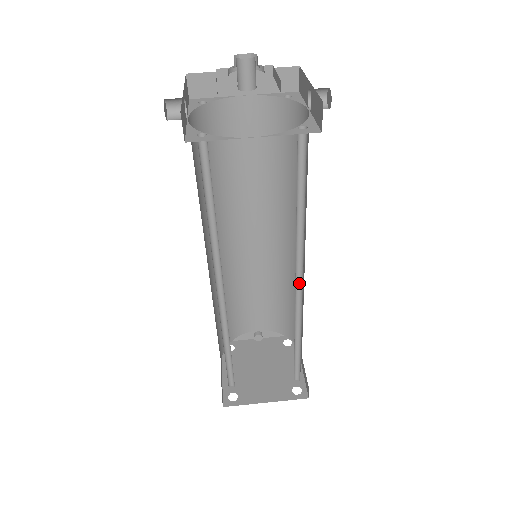
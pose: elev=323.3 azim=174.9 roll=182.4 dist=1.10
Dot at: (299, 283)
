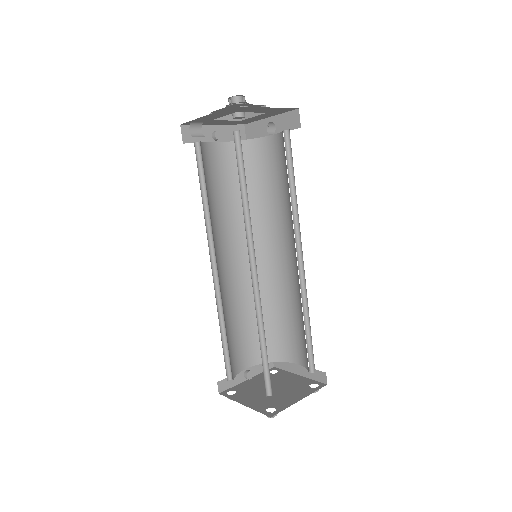
Dot at: (298, 260)
